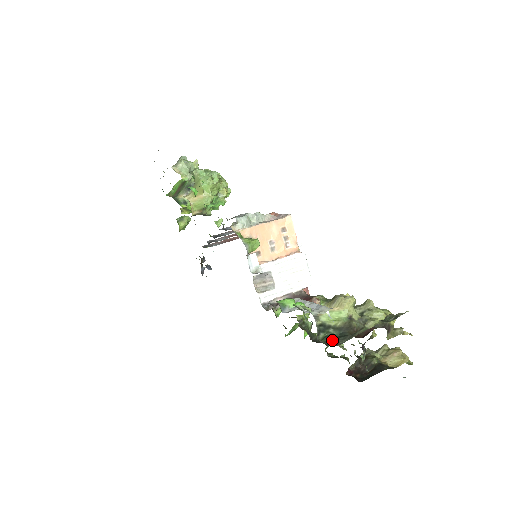
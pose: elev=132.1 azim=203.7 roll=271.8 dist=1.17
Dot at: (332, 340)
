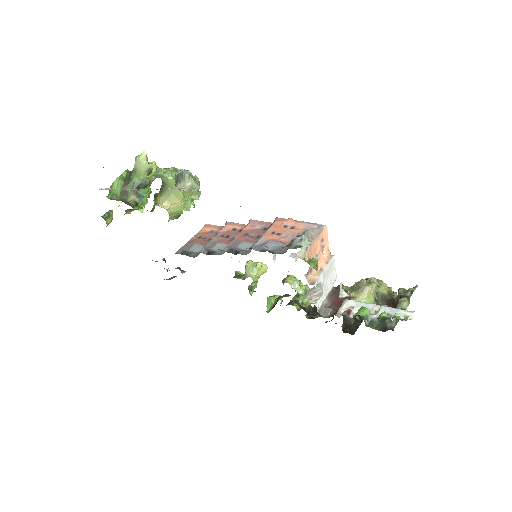
Dot at: (381, 325)
